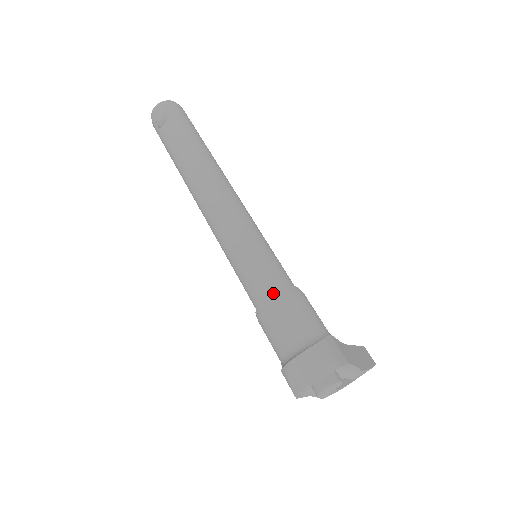
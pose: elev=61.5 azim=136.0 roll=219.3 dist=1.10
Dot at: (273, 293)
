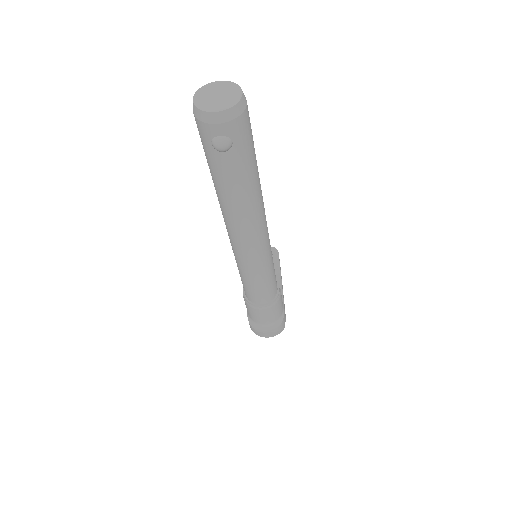
Dot at: (268, 304)
